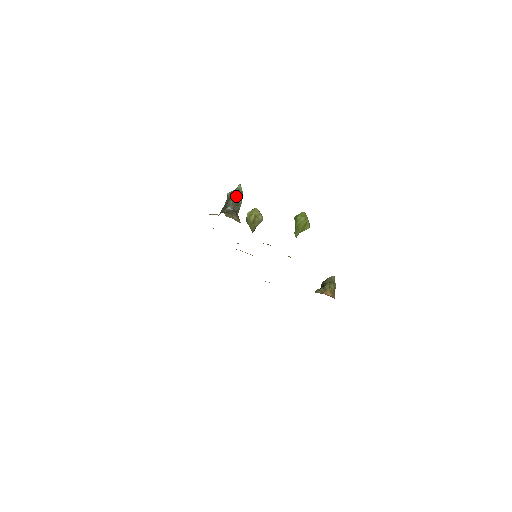
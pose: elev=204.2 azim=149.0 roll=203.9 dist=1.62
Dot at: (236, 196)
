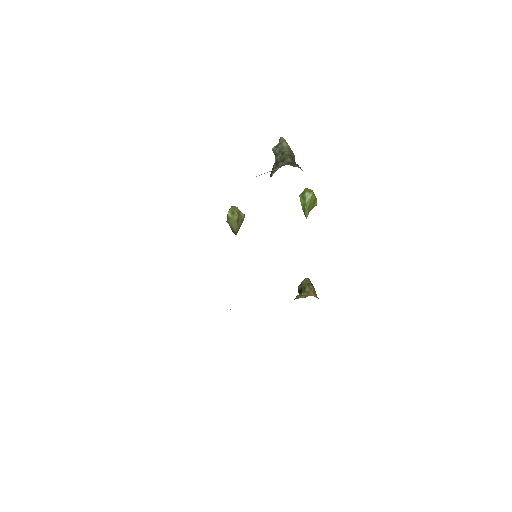
Dot at: (288, 147)
